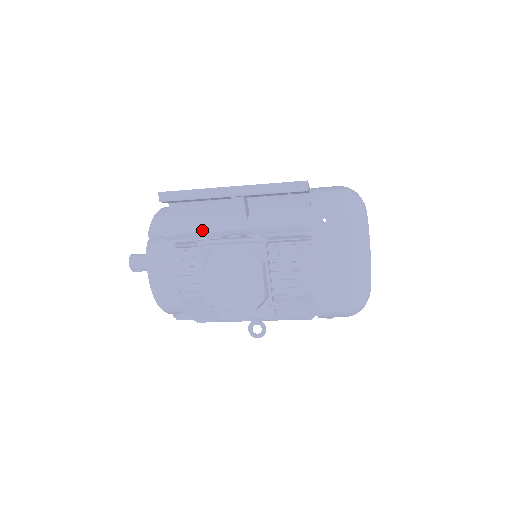
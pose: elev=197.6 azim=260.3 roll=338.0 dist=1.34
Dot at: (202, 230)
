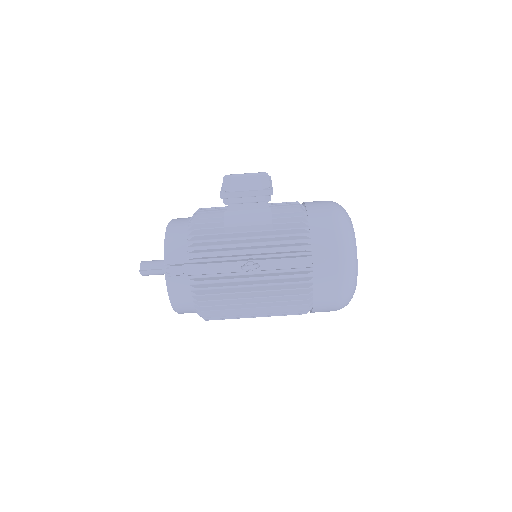
Dot at: occluded
